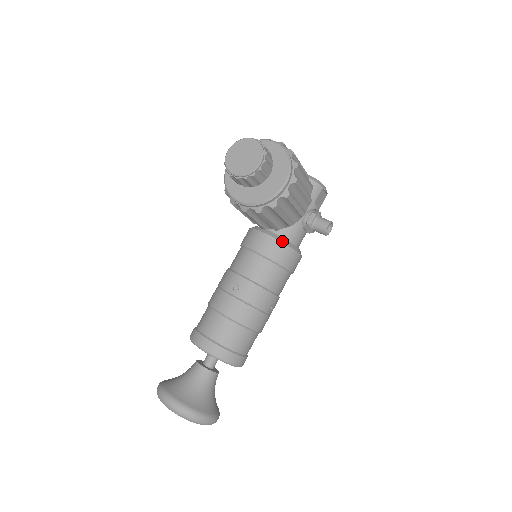
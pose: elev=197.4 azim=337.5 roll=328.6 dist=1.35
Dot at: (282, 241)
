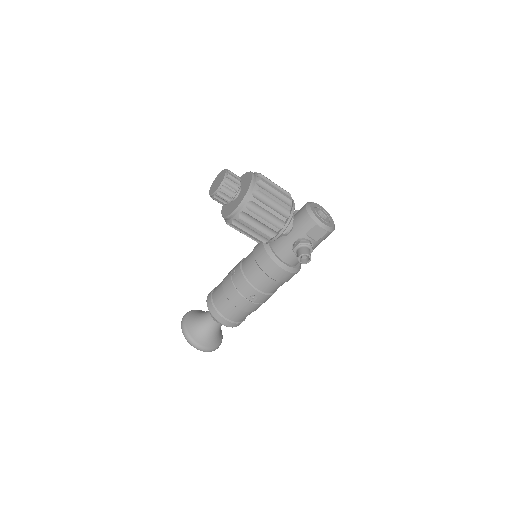
Dot at: (268, 253)
